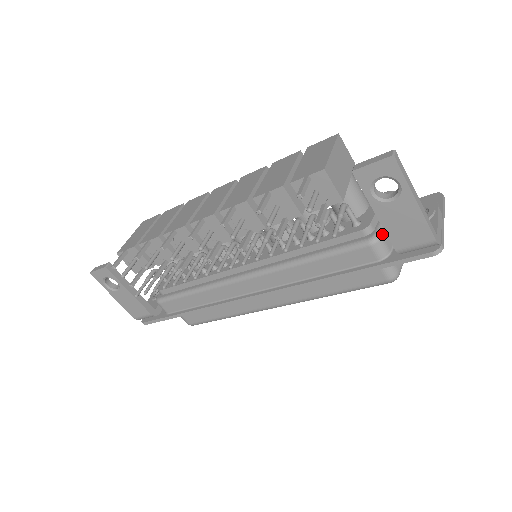
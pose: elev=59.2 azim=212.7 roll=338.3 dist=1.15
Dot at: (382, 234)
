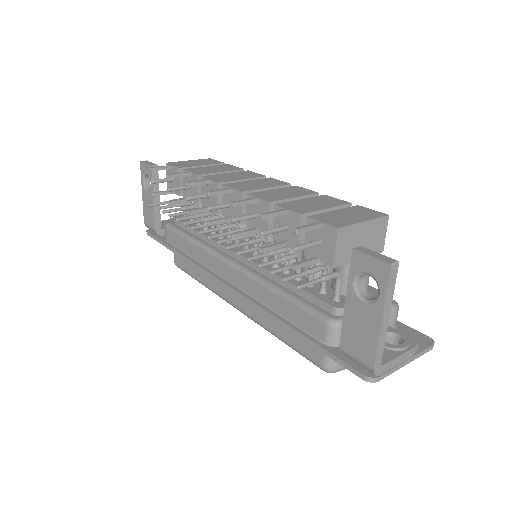
Dot at: occluded
